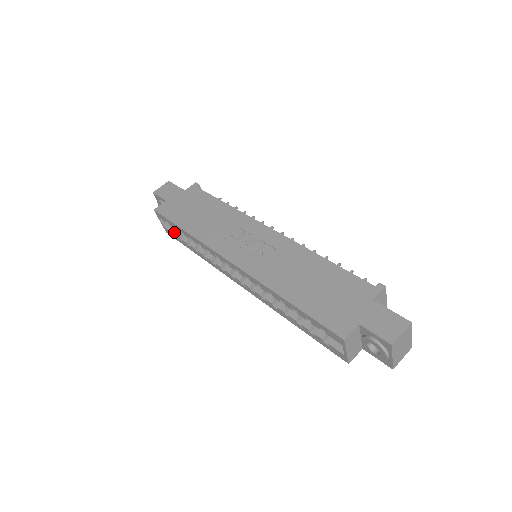
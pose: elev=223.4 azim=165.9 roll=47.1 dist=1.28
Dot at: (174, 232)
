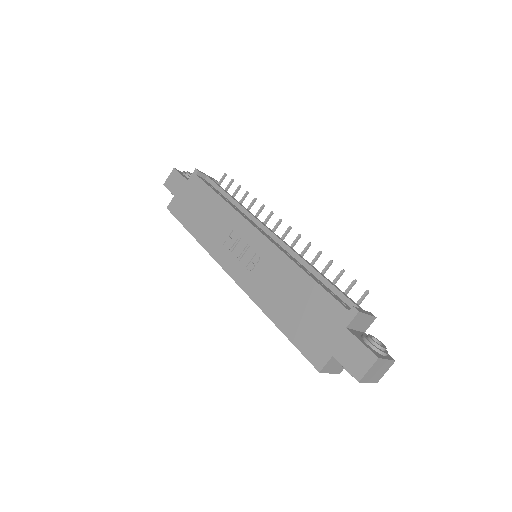
Dot at: occluded
